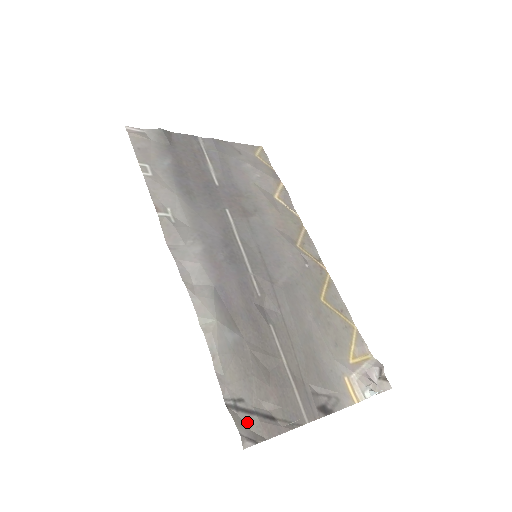
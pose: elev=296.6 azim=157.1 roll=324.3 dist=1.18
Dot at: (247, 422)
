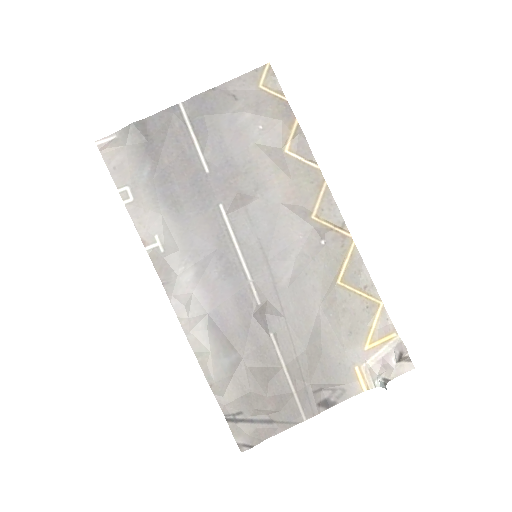
Dot at: (245, 430)
